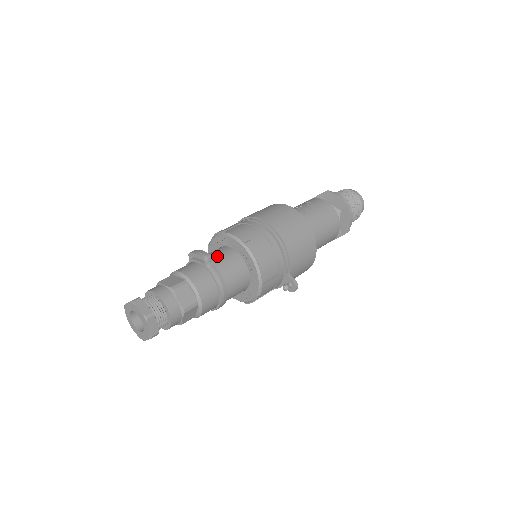
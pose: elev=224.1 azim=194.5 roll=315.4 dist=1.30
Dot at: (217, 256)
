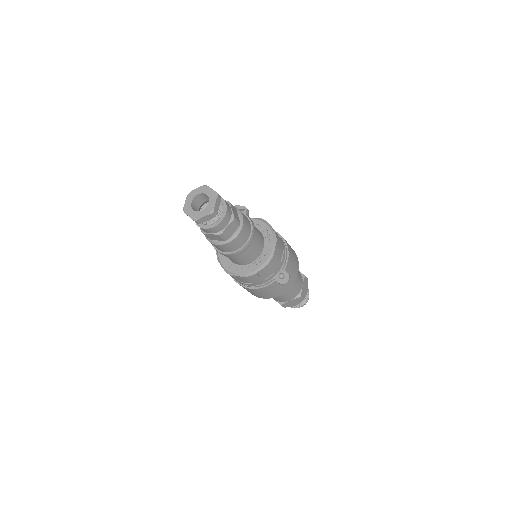
Dot at: occluded
